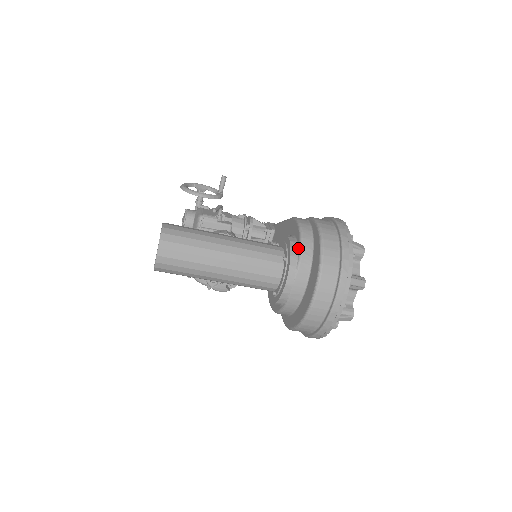
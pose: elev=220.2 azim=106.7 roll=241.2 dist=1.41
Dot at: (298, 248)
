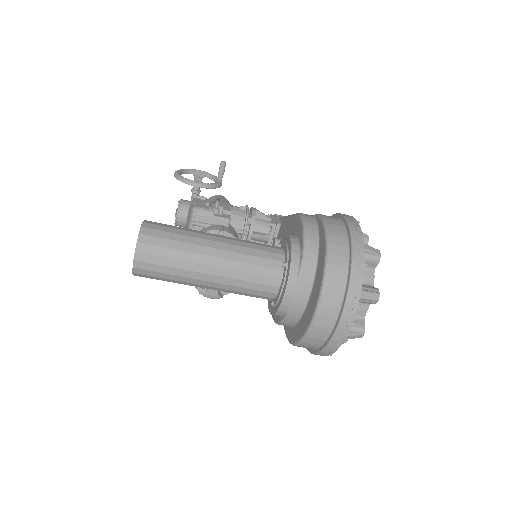
Dot at: (300, 253)
